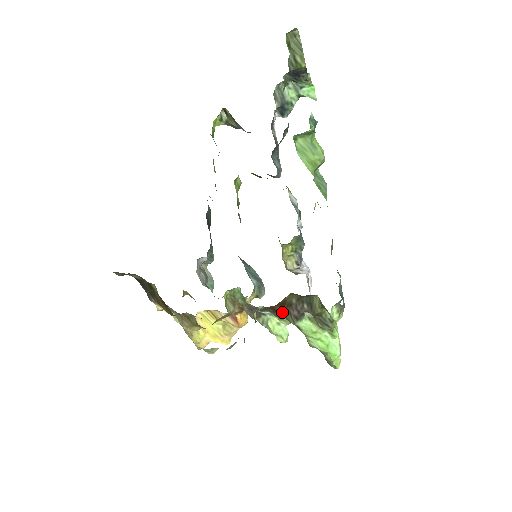
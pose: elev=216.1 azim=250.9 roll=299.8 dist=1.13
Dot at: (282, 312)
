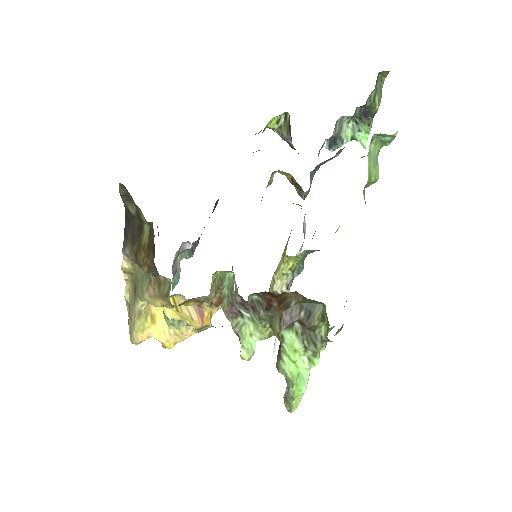
Dot at: (271, 314)
